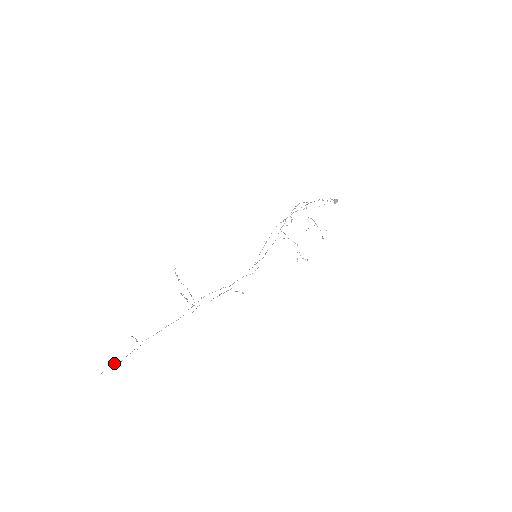
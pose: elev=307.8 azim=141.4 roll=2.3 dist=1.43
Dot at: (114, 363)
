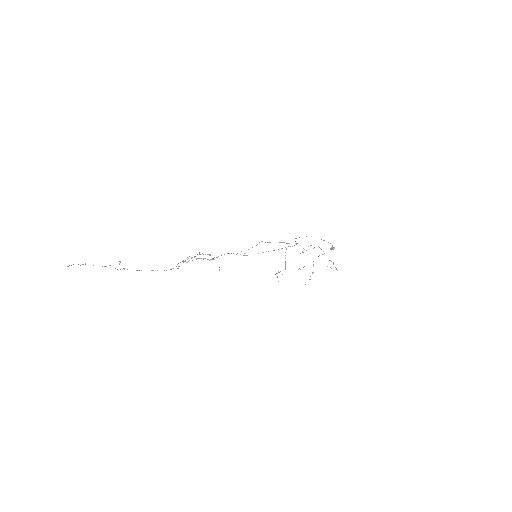
Dot at: occluded
